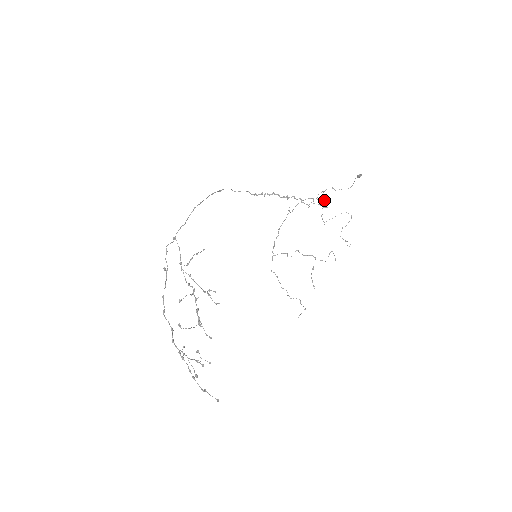
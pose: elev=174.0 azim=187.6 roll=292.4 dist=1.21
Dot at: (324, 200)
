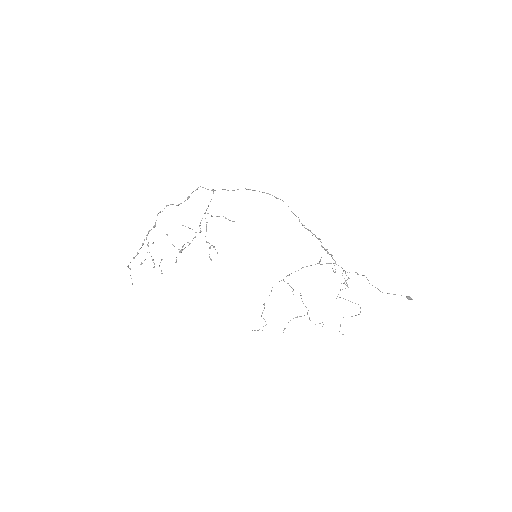
Dot at: (348, 278)
